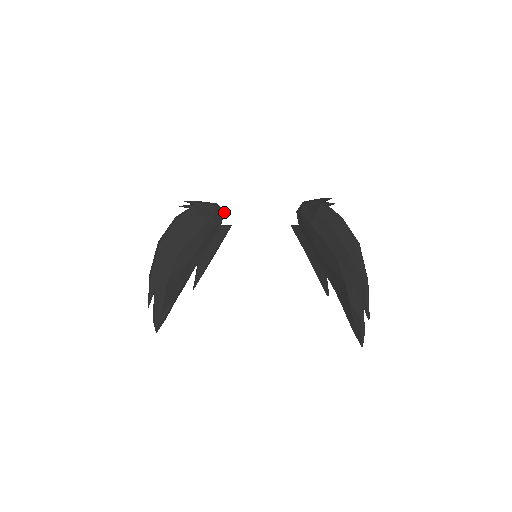
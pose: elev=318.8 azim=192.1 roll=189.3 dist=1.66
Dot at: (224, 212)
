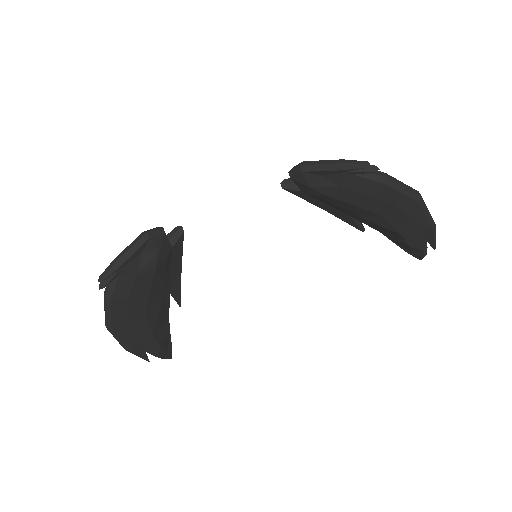
Dot at: (162, 228)
